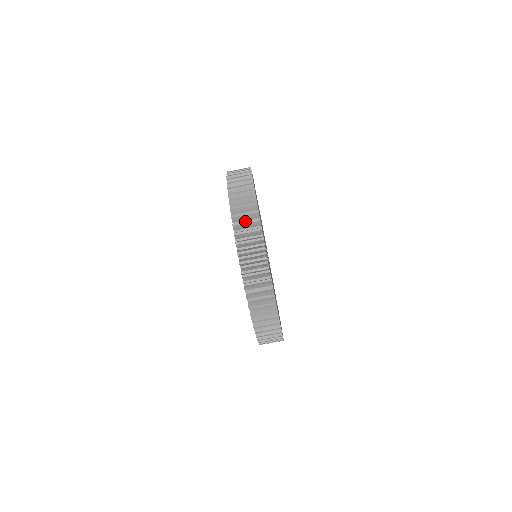
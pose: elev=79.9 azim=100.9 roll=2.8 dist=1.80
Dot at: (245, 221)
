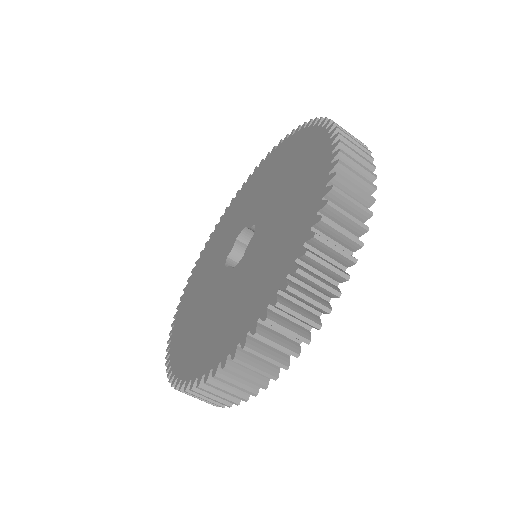
Dot at: occluded
